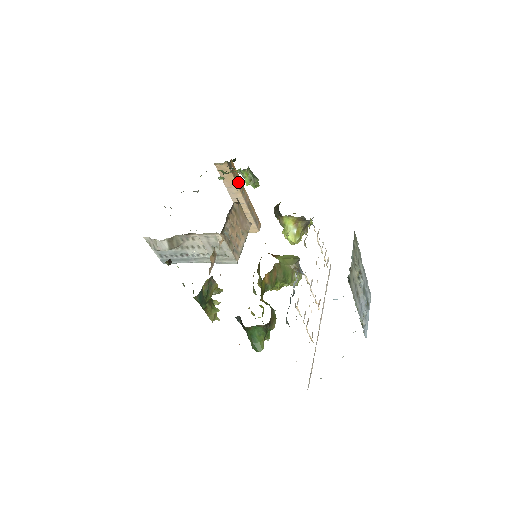
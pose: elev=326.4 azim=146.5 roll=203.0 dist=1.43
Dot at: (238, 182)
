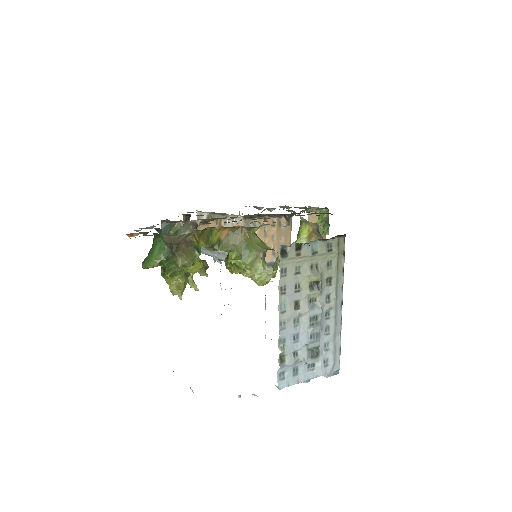
Dot at: occluded
